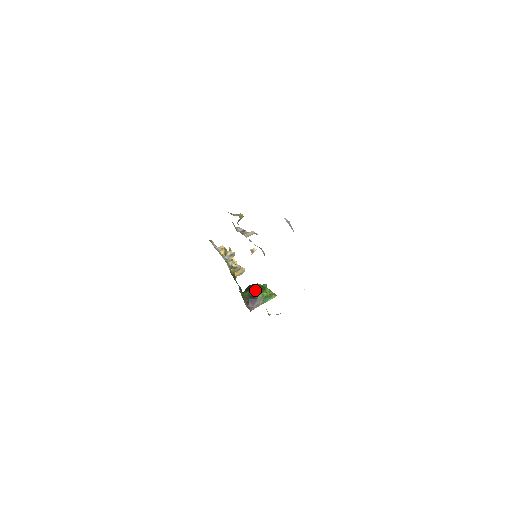
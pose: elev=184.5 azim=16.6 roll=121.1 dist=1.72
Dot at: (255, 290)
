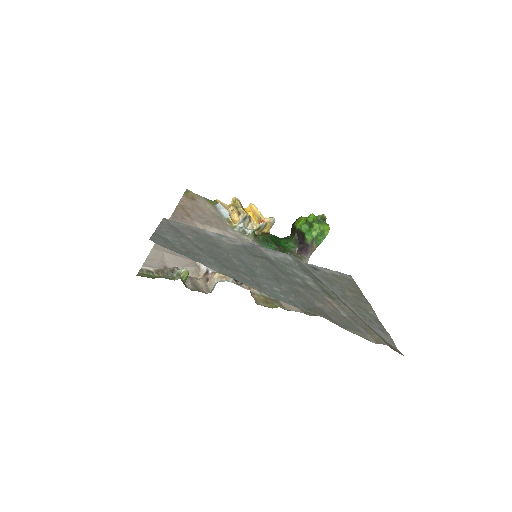
Dot at: (300, 233)
